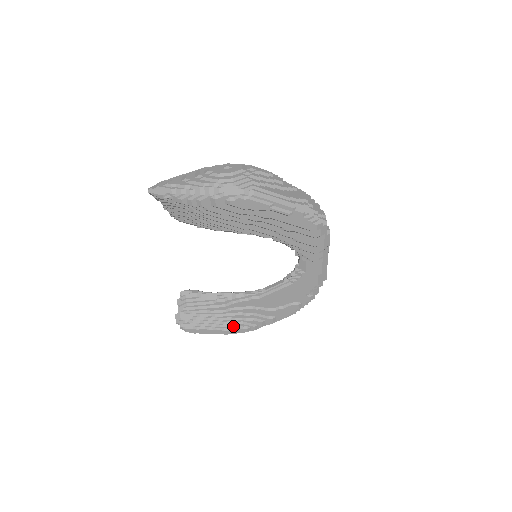
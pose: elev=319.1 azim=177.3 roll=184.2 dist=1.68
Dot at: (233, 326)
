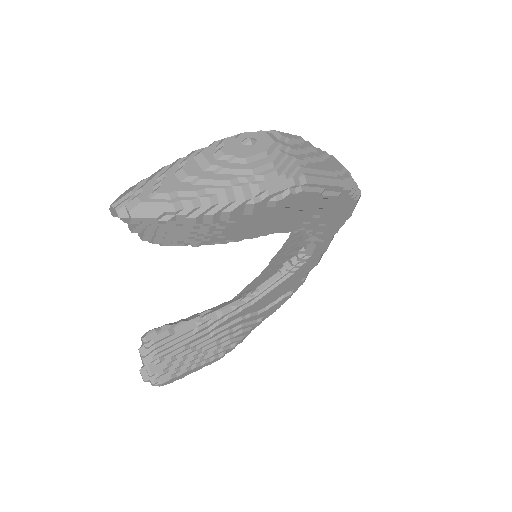
Dot at: (220, 350)
